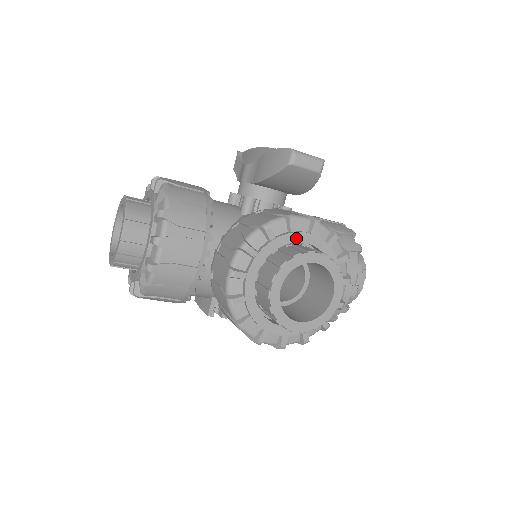
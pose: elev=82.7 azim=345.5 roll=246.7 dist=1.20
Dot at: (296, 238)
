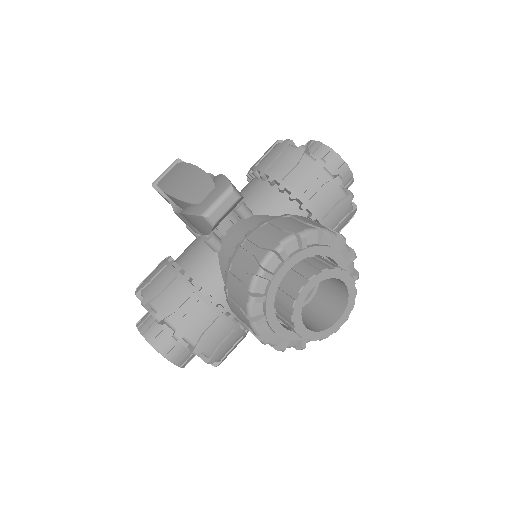
Dot at: (279, 278)
